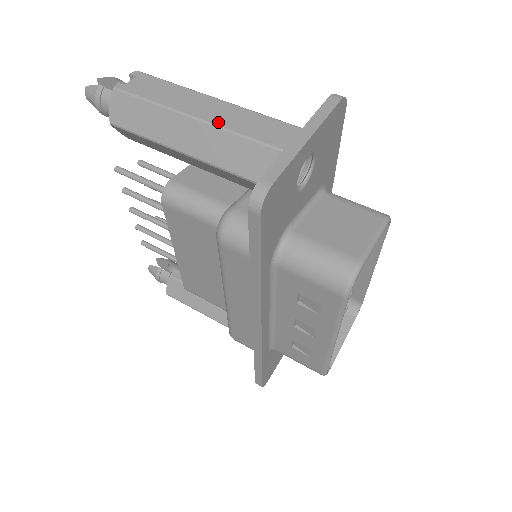
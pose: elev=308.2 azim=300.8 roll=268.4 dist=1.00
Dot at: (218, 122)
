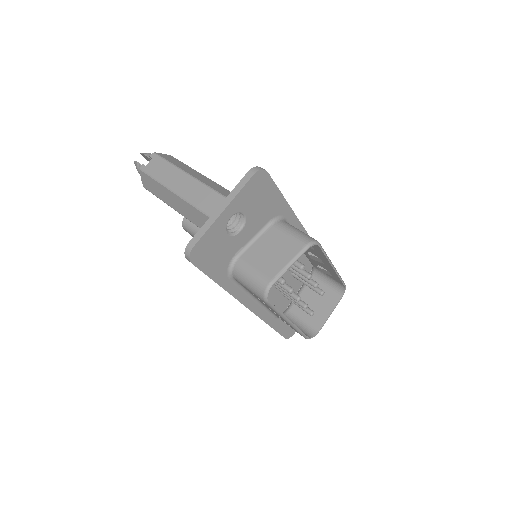
Dot at: (184, 195)
